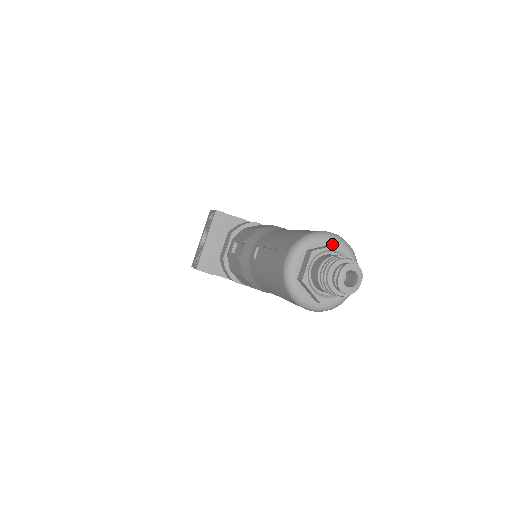
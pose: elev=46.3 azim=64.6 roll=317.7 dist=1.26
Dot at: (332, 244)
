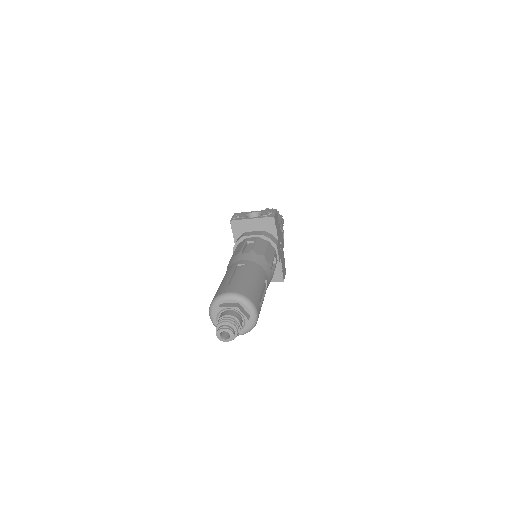
Dot at: (249, 315)
